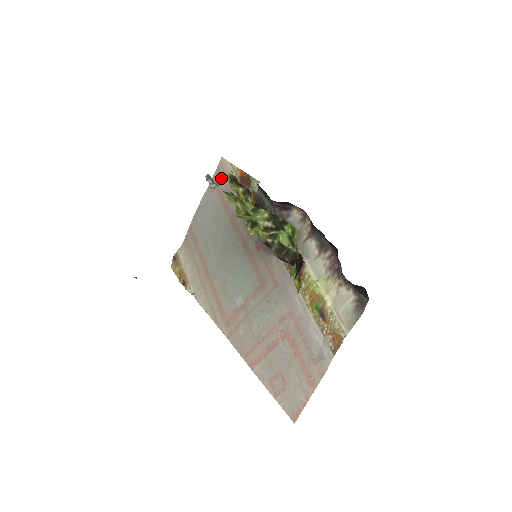
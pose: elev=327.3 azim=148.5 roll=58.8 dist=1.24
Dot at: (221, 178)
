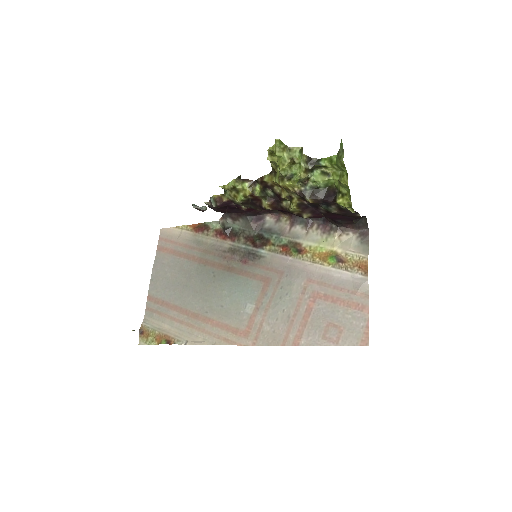
Dot at: (169, 242)
